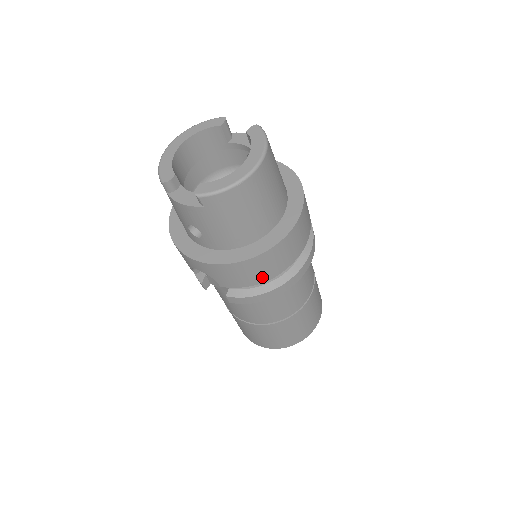
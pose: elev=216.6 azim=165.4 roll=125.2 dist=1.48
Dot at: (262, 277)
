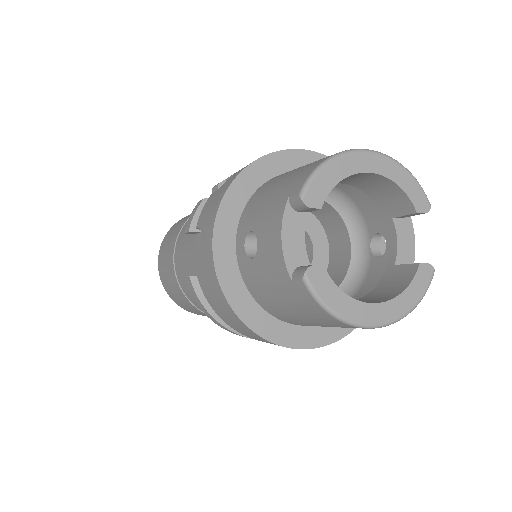
Dot at: (235, 327)
